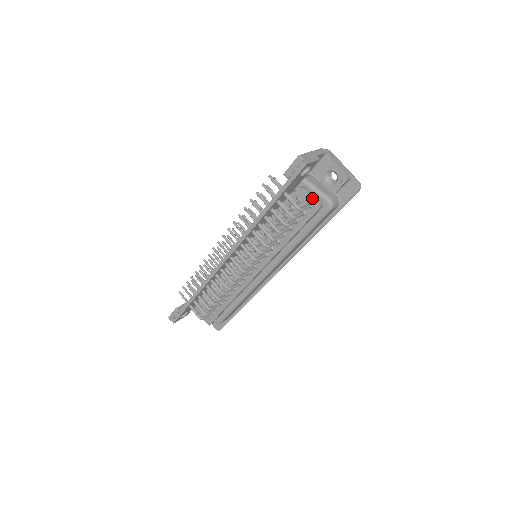
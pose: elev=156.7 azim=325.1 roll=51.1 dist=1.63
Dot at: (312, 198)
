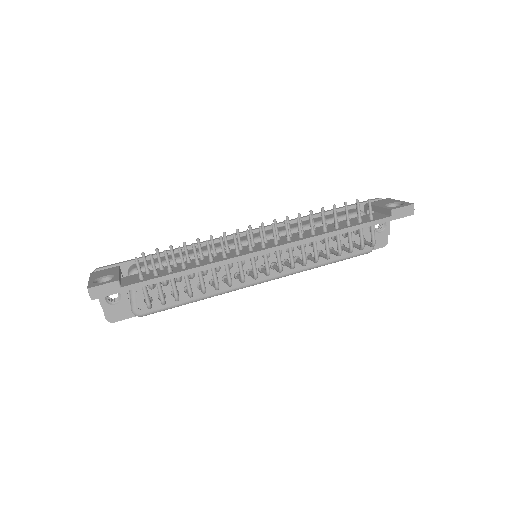
Dot at: (369, 236)
